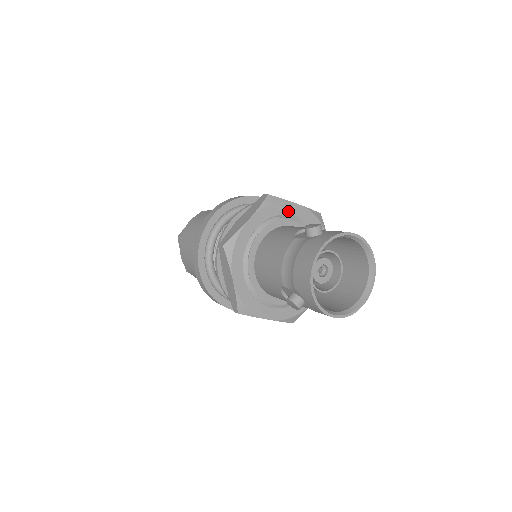
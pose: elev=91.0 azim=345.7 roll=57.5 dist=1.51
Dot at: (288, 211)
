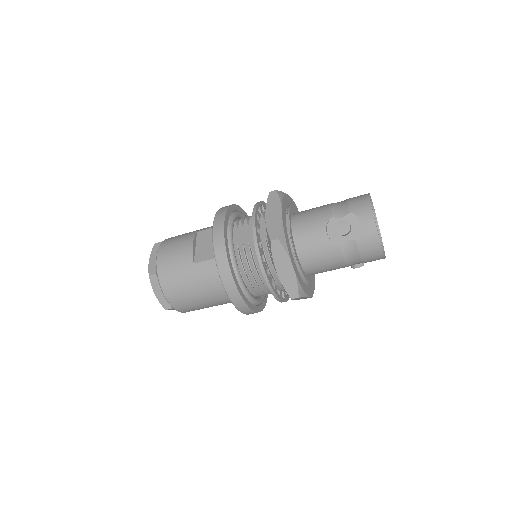
Dot at: (285, 225)
